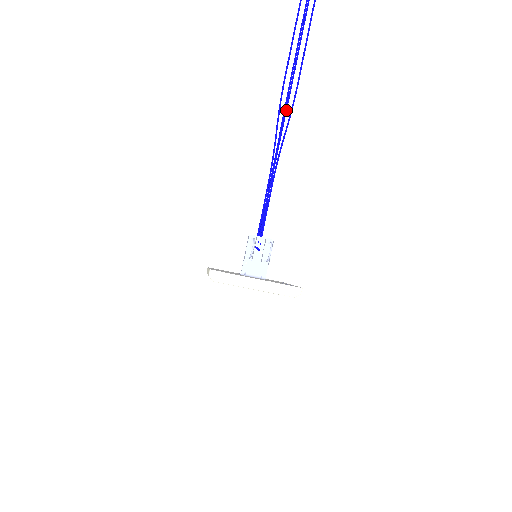
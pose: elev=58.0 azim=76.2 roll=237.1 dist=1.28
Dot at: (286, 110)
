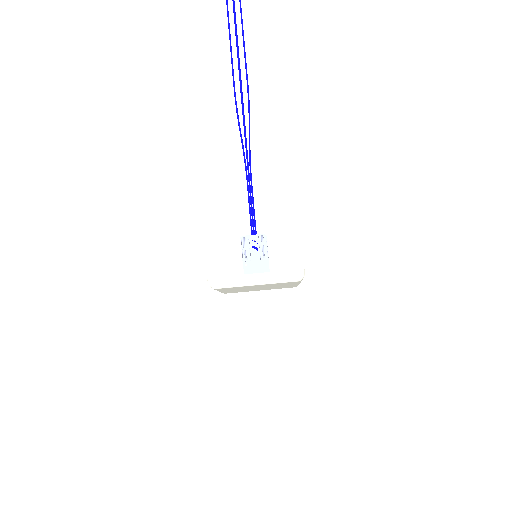
Dot at: (243, 112)
